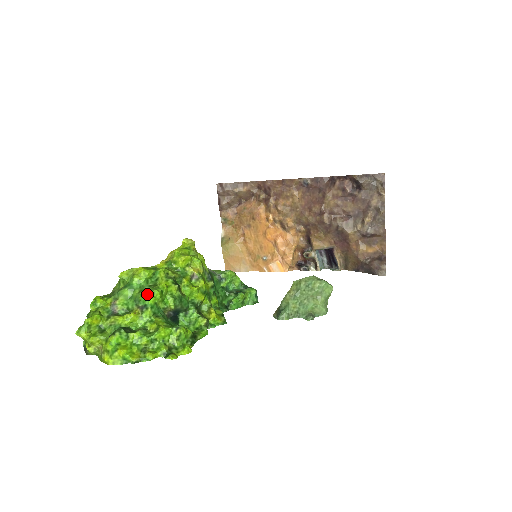
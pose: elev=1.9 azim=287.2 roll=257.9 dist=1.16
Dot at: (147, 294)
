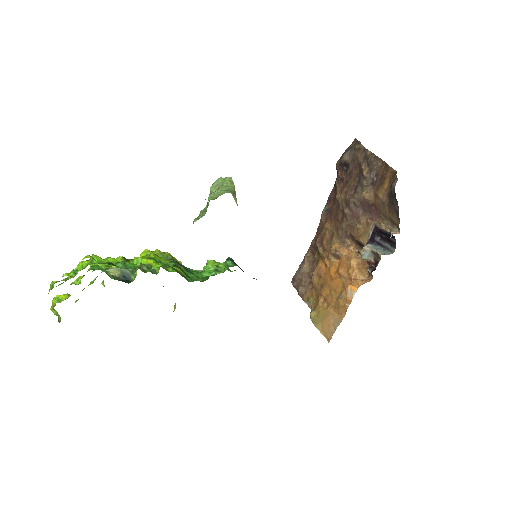
Dot at: occluded
